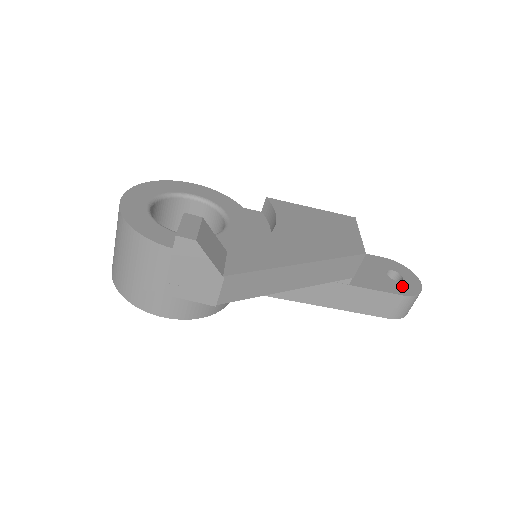
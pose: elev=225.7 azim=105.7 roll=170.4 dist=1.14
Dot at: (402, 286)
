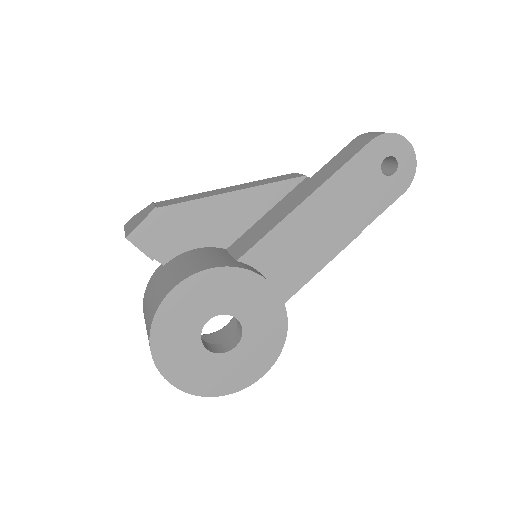
Dot at: occluded
